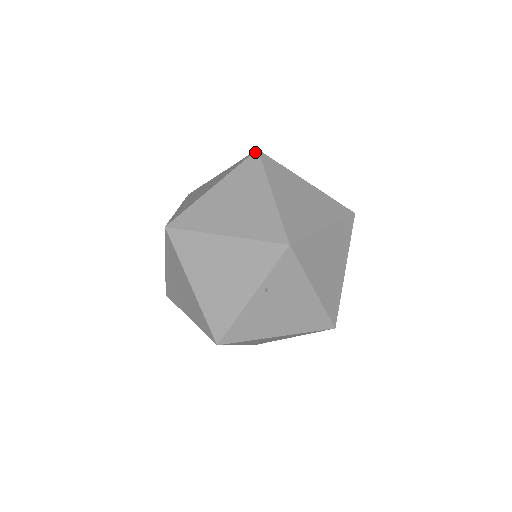
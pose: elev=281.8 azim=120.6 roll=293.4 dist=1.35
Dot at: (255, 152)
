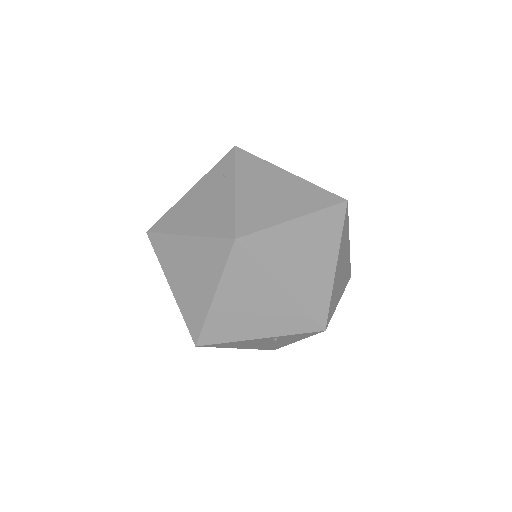
Dot at: (345, 203)
